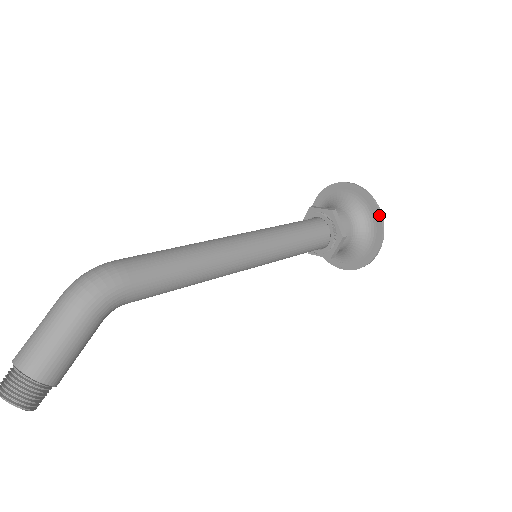
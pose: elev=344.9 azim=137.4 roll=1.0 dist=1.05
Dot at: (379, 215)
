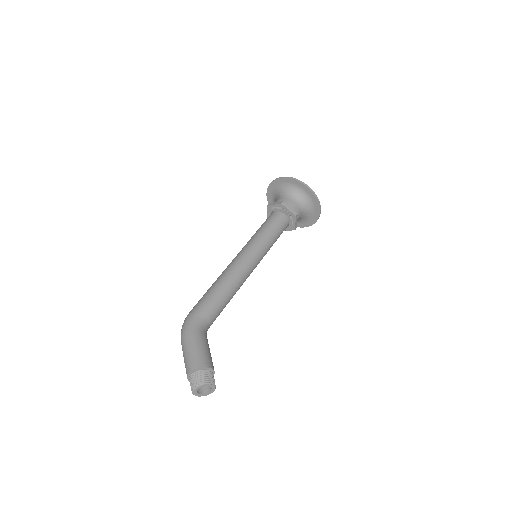
Dot at: (282, 179)
